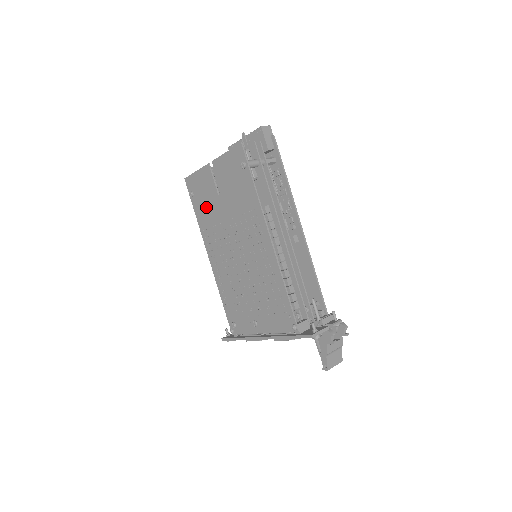
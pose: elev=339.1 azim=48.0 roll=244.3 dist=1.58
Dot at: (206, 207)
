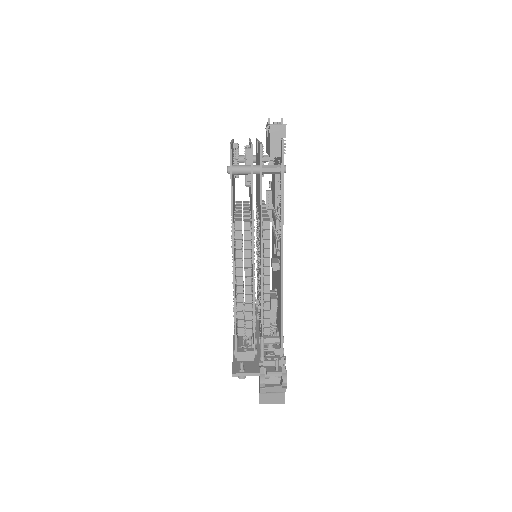
Dot at: occluded
